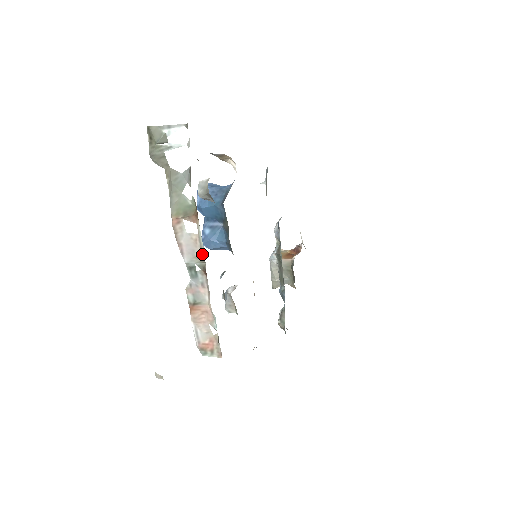
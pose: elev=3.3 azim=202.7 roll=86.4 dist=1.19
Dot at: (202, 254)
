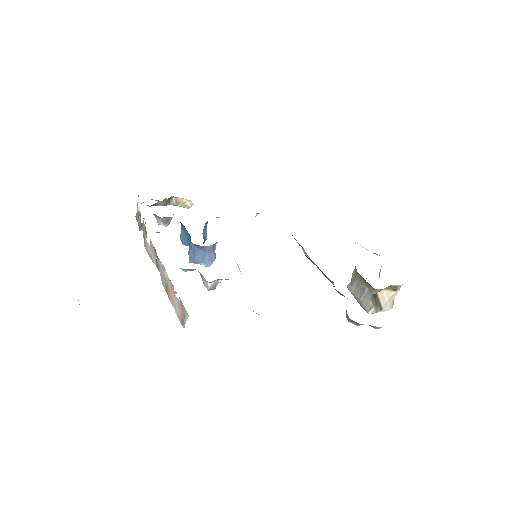
Dot at: (154, 247)
